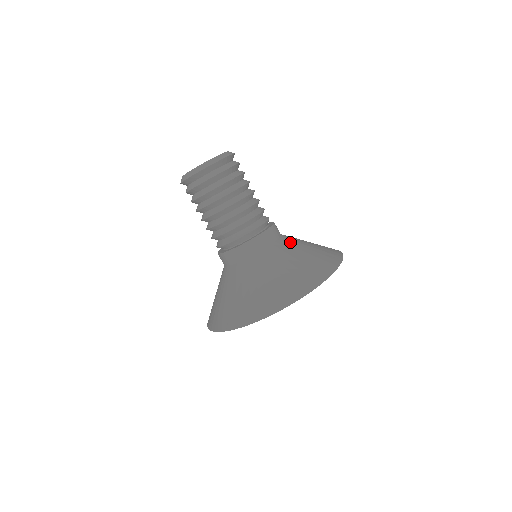
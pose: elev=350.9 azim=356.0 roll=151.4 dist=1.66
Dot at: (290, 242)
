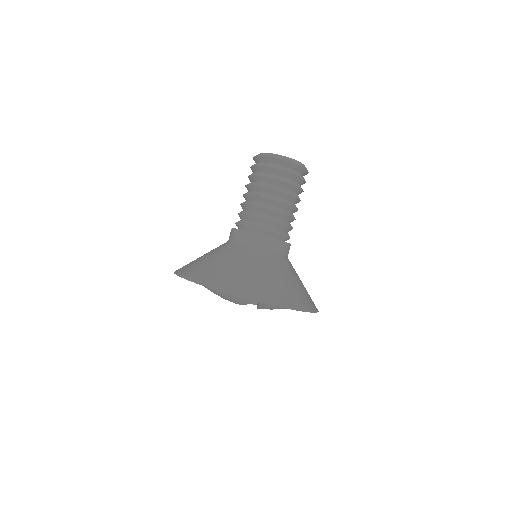
Dot at: (279, 263)
